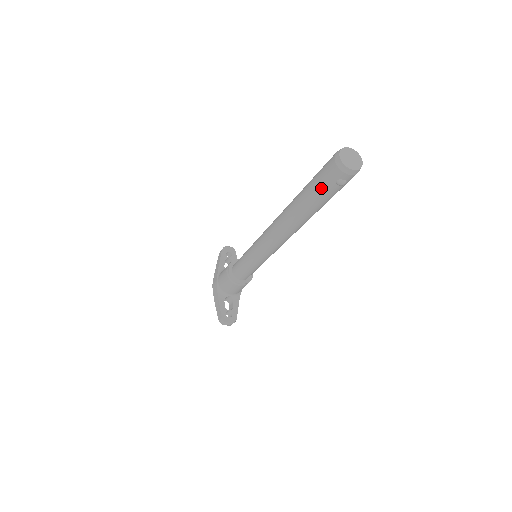
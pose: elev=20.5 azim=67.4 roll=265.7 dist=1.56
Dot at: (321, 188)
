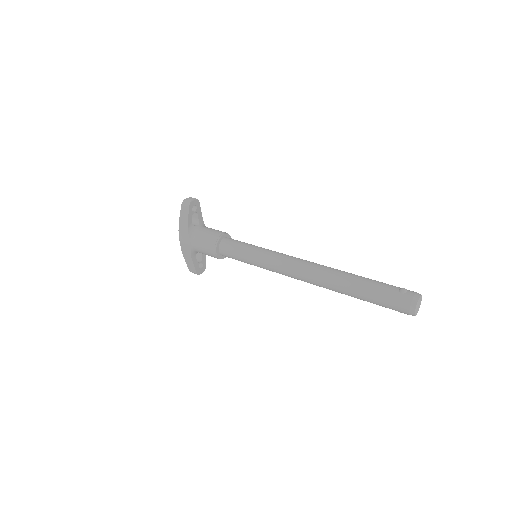
Dot at: occluded
